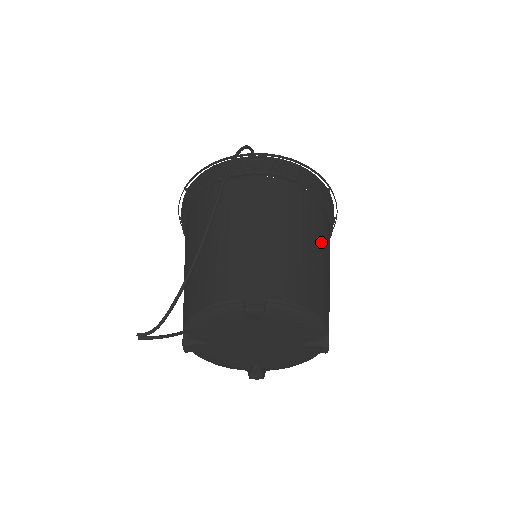
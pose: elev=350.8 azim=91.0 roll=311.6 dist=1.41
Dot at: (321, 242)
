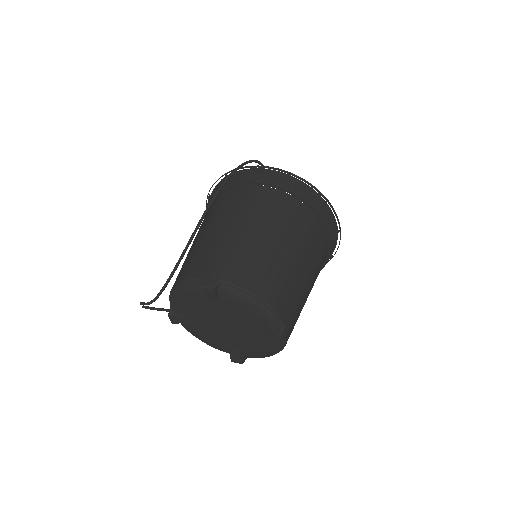
Dot at: (299, 245)
